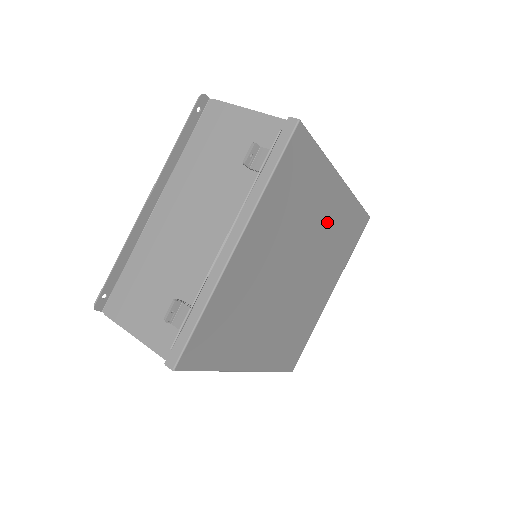
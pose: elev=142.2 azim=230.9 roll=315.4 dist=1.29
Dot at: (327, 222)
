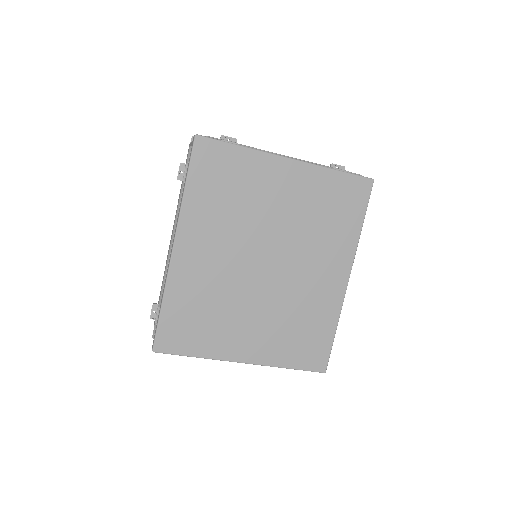
Dot at: (314, 282)
